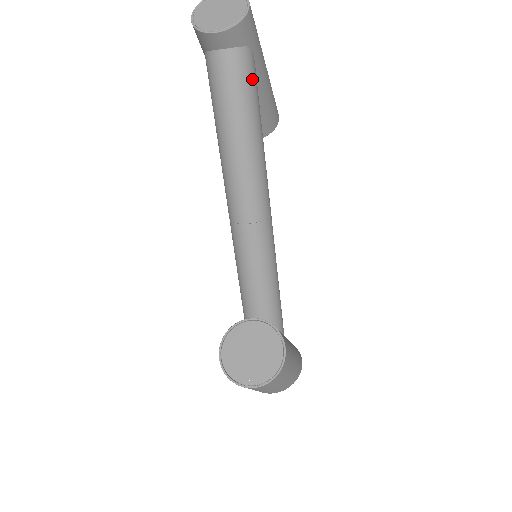
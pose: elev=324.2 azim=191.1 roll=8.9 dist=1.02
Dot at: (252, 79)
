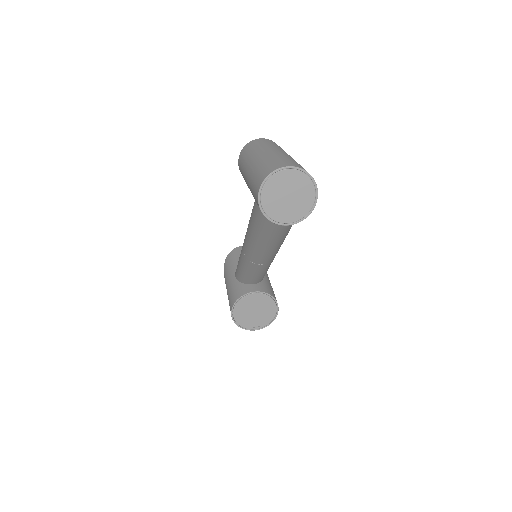
Dot at: occluded
